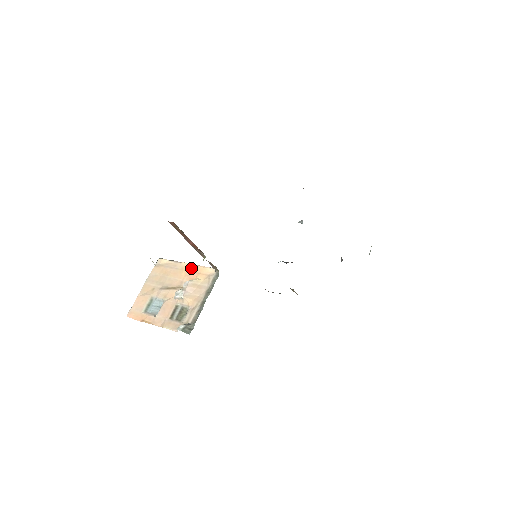
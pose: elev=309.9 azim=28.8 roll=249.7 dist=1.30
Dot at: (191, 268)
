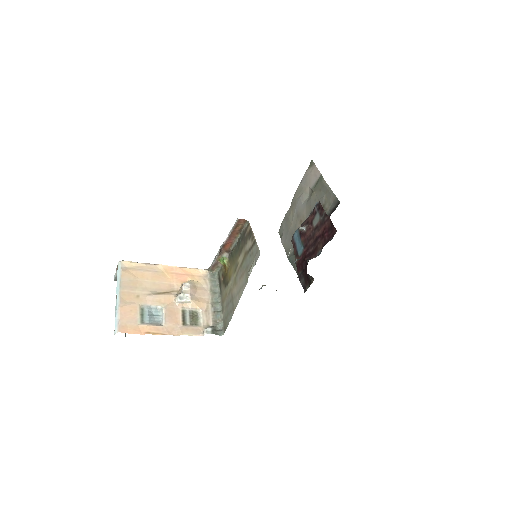
Dot at: (175, 270)
